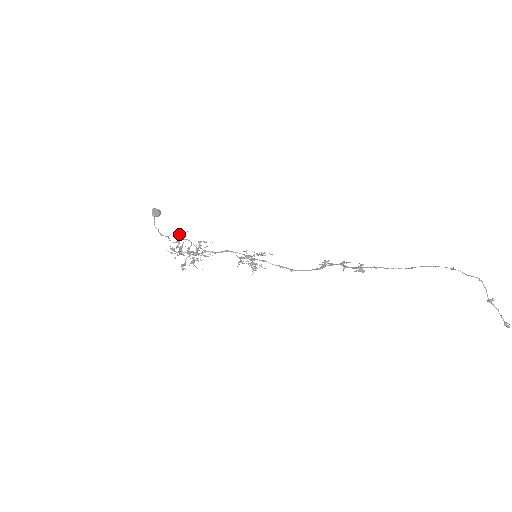
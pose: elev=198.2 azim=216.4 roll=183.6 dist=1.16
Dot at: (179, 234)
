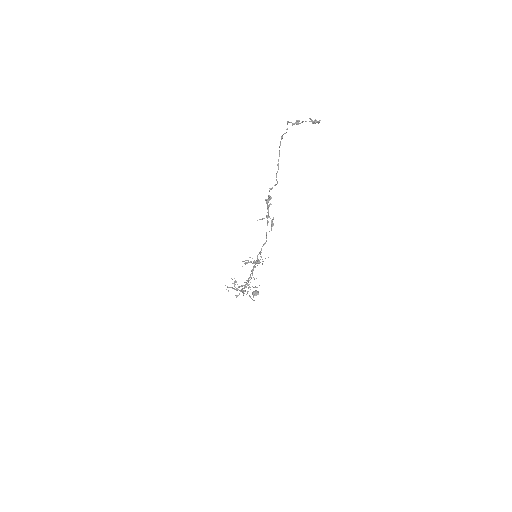
Dot at: occluded
